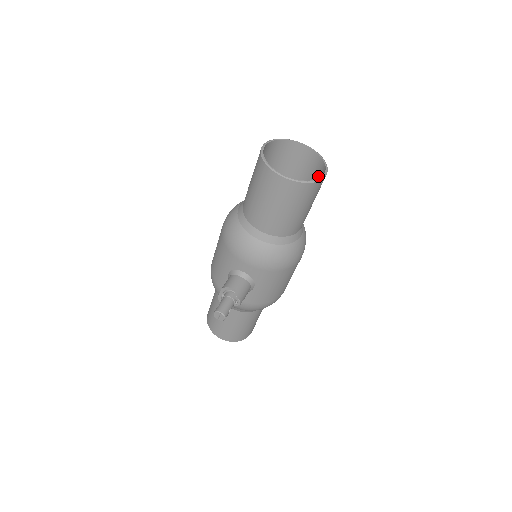
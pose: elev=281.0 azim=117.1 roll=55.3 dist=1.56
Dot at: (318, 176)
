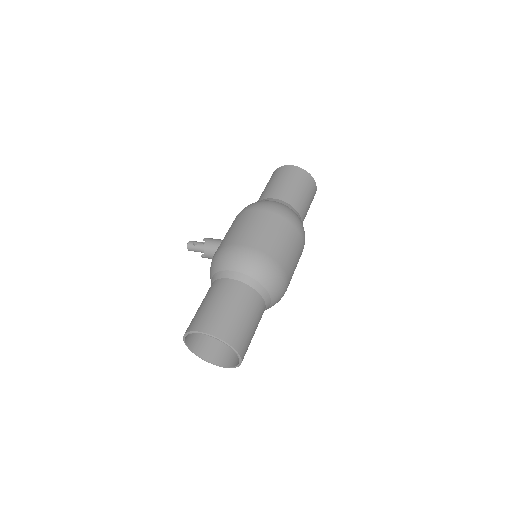
Dot at: occluded
